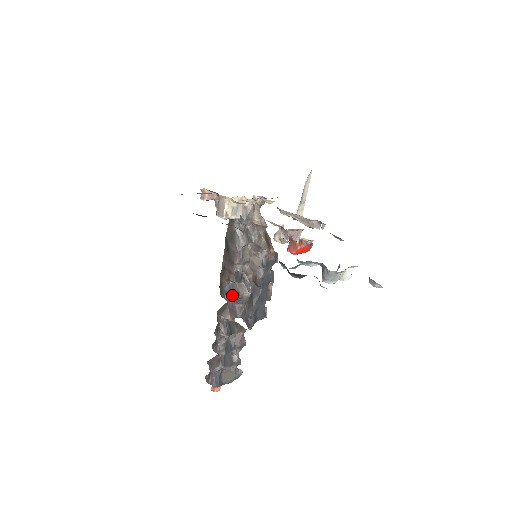
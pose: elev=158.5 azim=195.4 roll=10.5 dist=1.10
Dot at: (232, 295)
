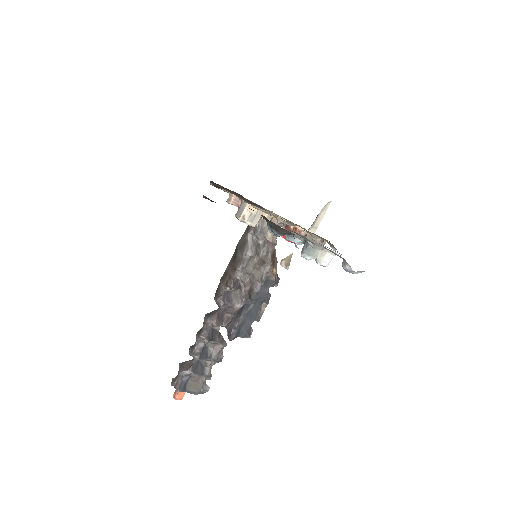
Dot at: (224, 300)
